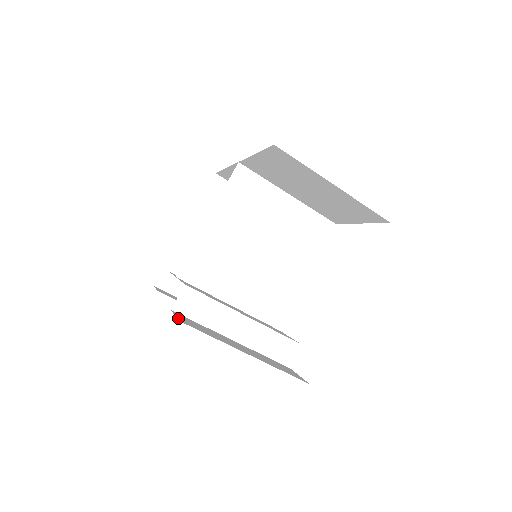
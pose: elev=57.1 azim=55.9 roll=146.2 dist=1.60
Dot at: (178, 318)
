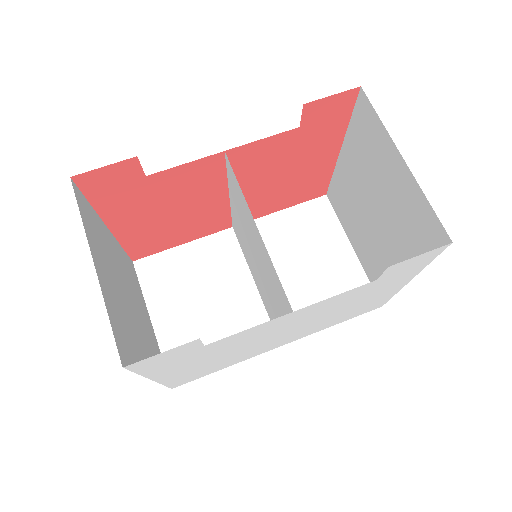
Dot at: (345, 93)
